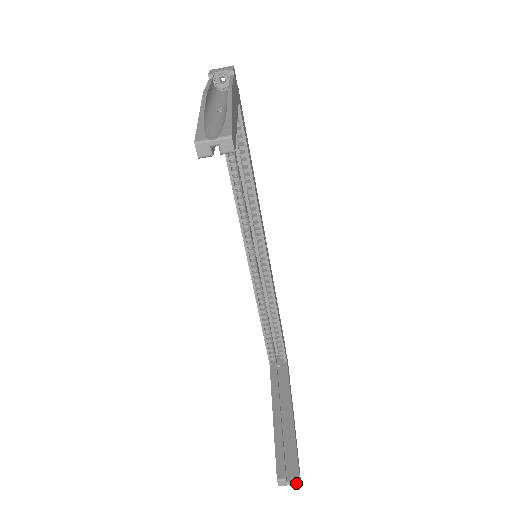
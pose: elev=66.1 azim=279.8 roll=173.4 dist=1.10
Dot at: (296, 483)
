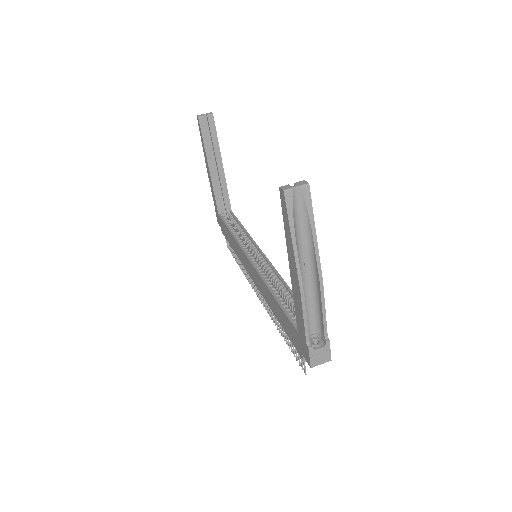
Dot at: (302, 184)
